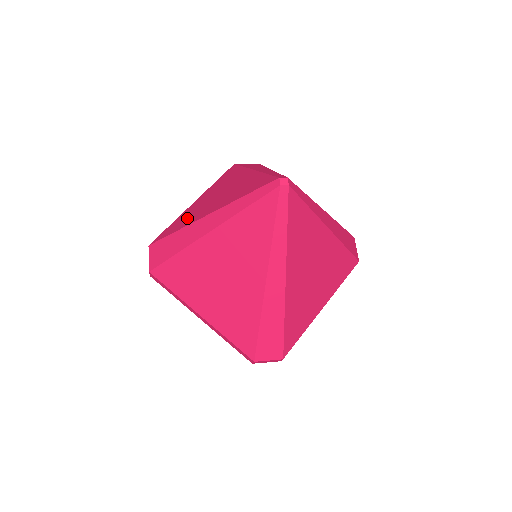
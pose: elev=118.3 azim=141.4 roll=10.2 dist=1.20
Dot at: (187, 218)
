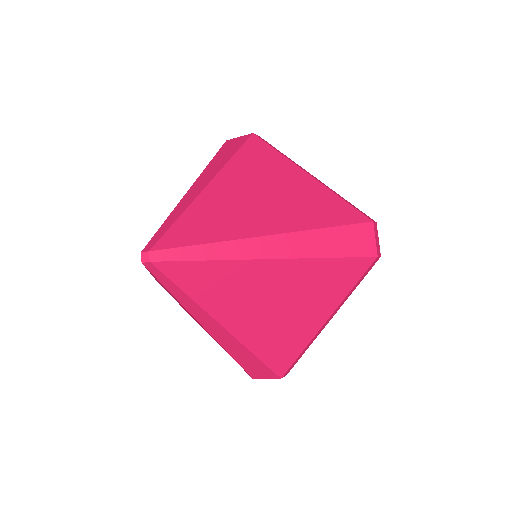
Dot at: occluded
